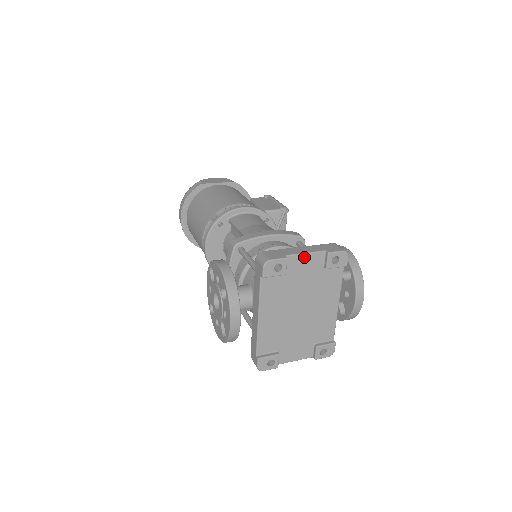
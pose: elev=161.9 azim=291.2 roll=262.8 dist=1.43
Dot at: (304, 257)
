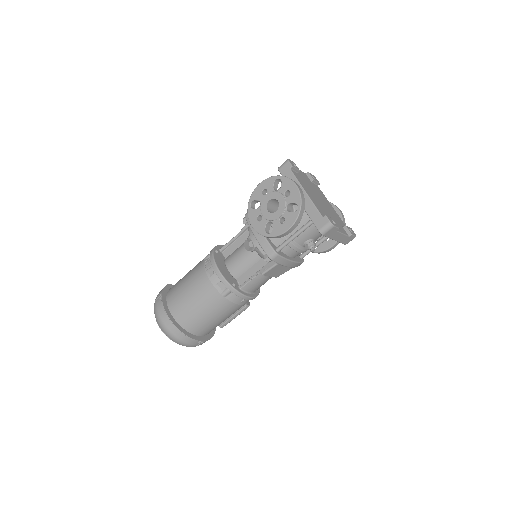
Dot at: (300, 171)
